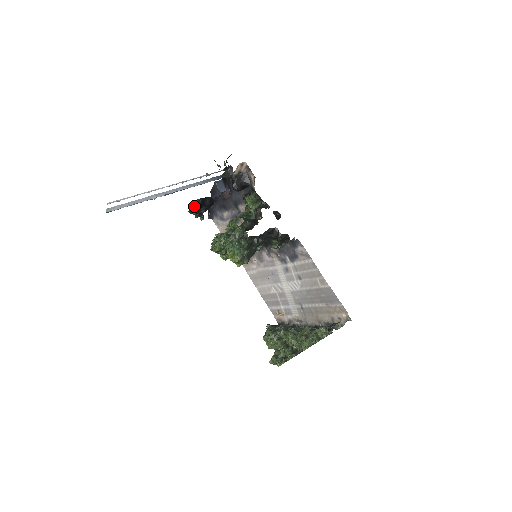
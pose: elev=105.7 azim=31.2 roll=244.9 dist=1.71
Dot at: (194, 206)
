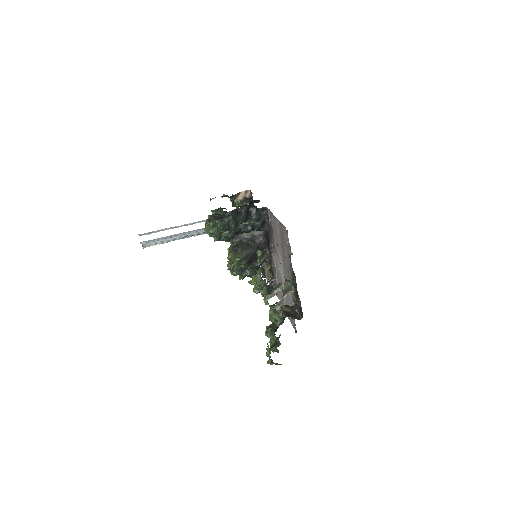
Dot at: occluded
